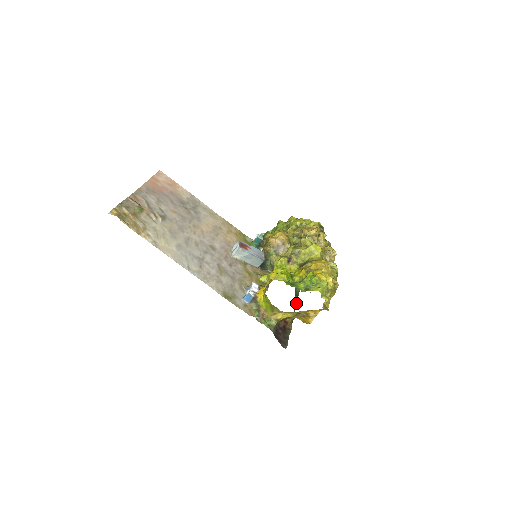
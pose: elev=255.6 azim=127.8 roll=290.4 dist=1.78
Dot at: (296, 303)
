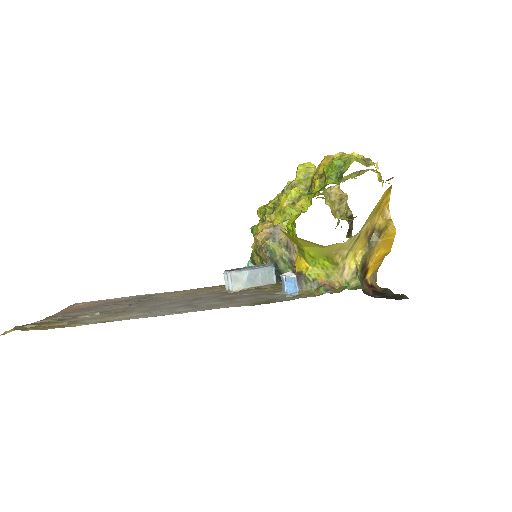
Dot at: occluded
